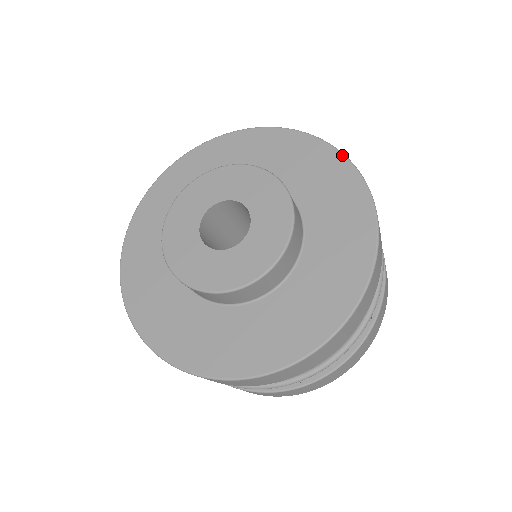
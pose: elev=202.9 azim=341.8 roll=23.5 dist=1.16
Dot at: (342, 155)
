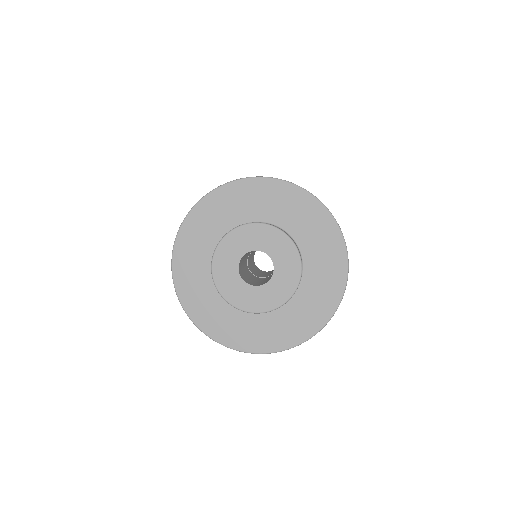
Dot at: (309, 194)
